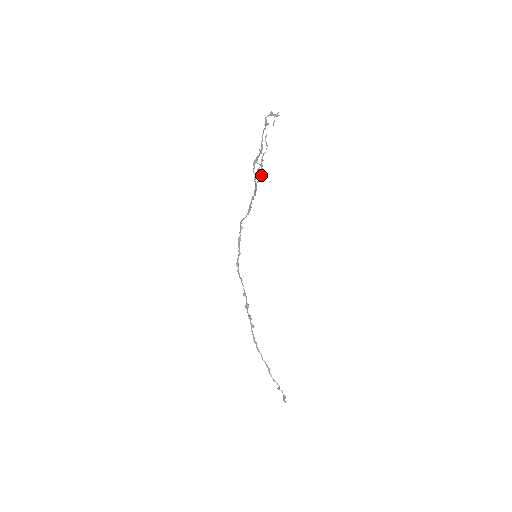
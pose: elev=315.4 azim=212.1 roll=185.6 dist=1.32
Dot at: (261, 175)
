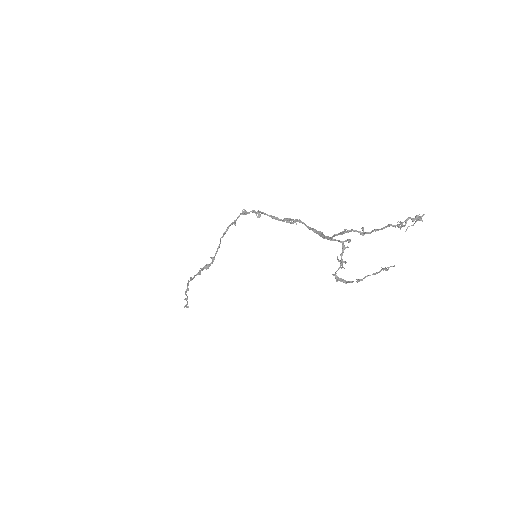
Dot at: (347, 281)
